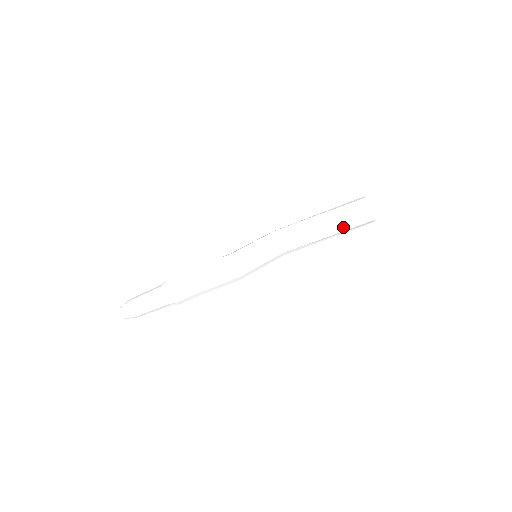
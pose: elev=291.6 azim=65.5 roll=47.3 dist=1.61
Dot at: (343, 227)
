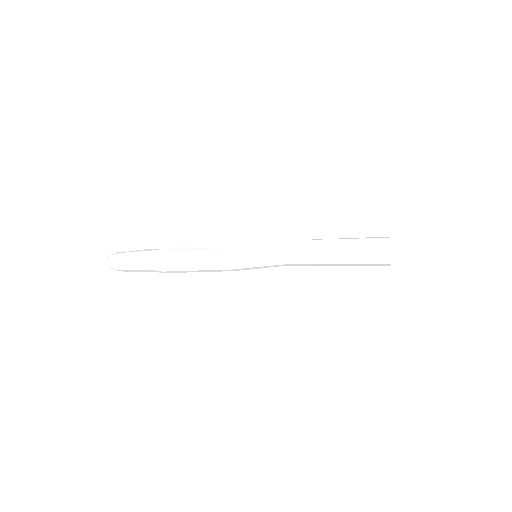
Dot at: (353, 264)
